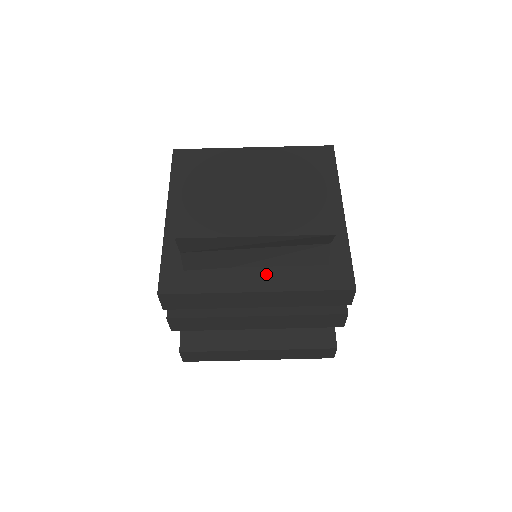
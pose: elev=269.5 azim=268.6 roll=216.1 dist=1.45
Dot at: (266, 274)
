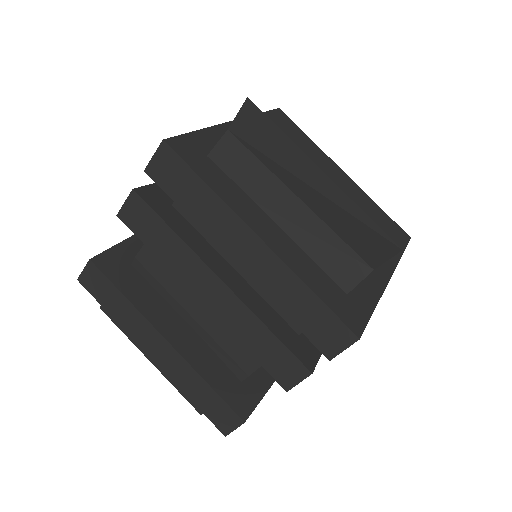
Dot at: (281, 237)
